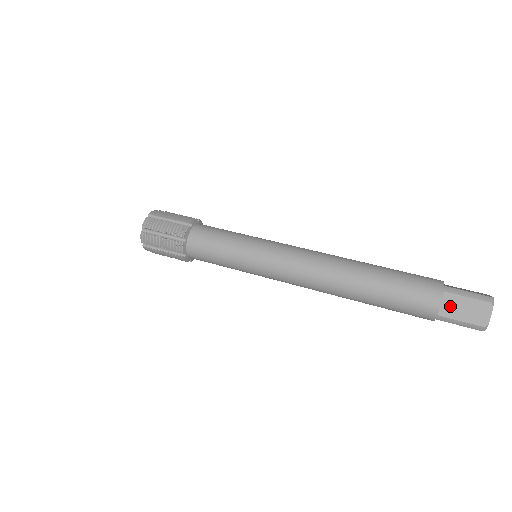
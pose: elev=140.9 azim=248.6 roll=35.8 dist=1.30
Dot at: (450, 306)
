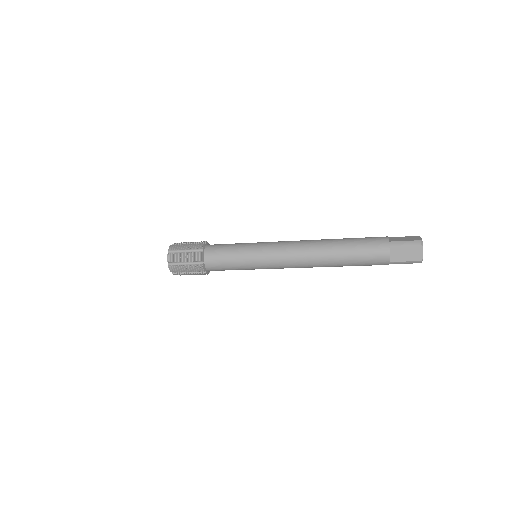
Dot at: (395, 239)
